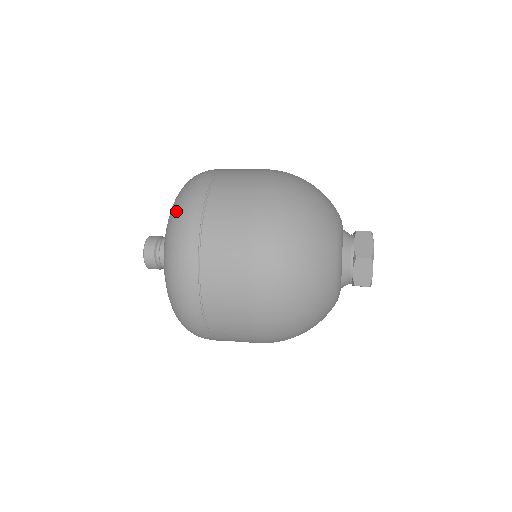
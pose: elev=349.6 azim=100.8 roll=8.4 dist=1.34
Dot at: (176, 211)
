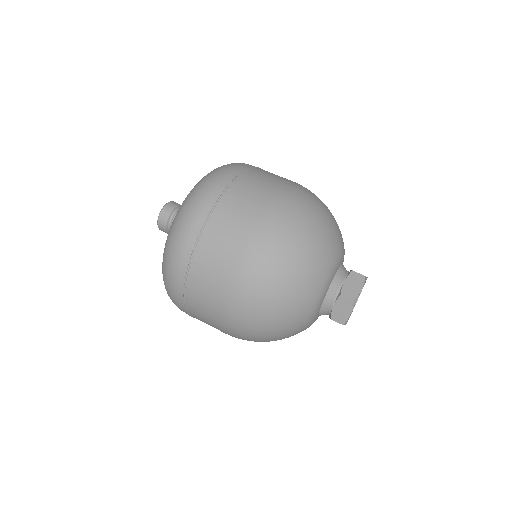
Dot at: (164, 270)
